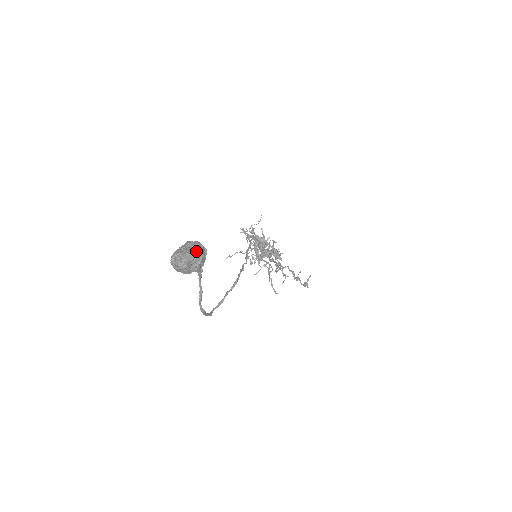
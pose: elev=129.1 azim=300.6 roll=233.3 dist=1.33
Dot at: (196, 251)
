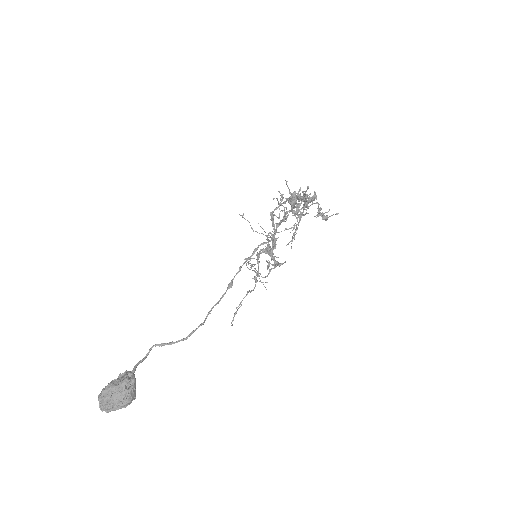
Dot at: (121, 406)
